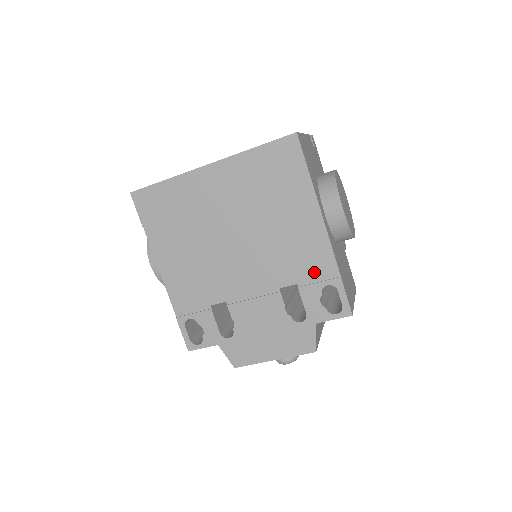
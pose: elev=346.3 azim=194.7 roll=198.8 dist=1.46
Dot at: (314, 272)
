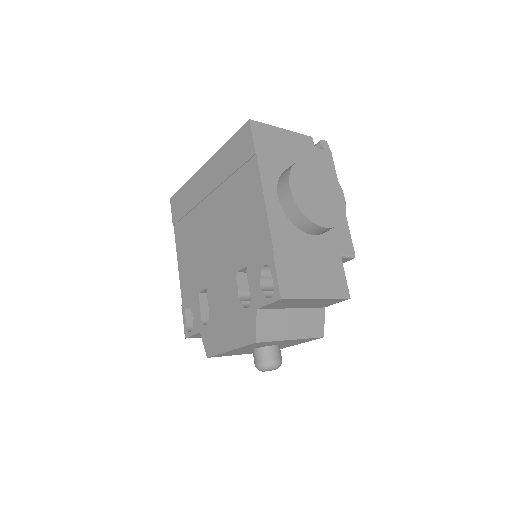
Dot at: (257, 252)
